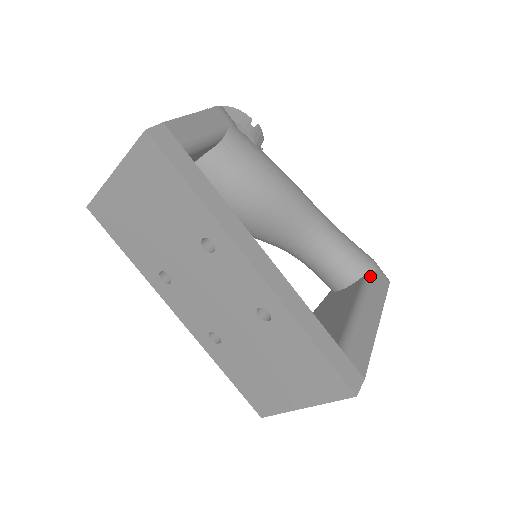
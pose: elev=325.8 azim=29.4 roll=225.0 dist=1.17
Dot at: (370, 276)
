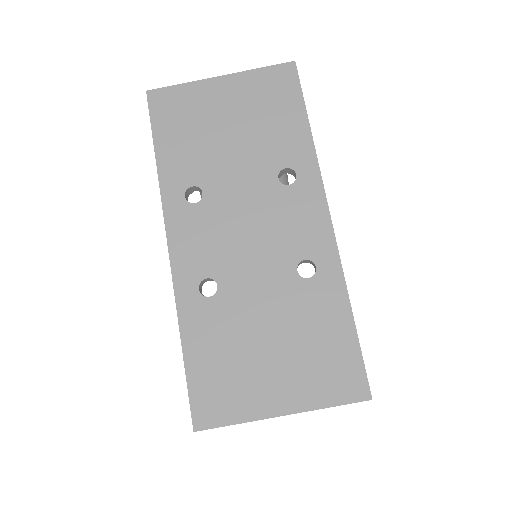
Dot at: occluded
